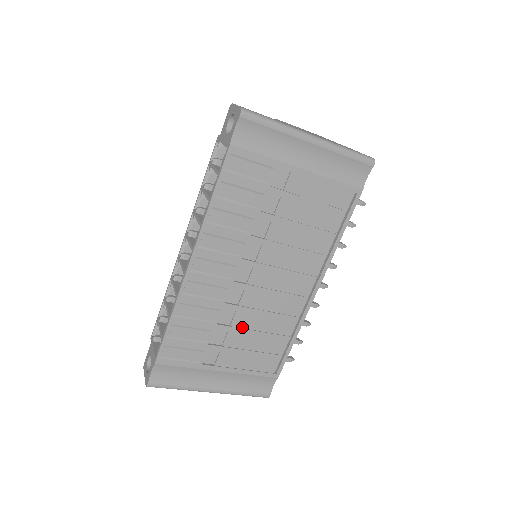
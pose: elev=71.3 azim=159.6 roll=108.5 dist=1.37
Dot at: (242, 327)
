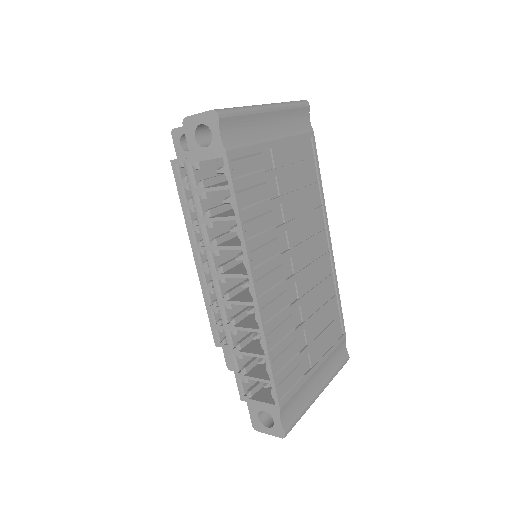
Dot at: (309, 316)
